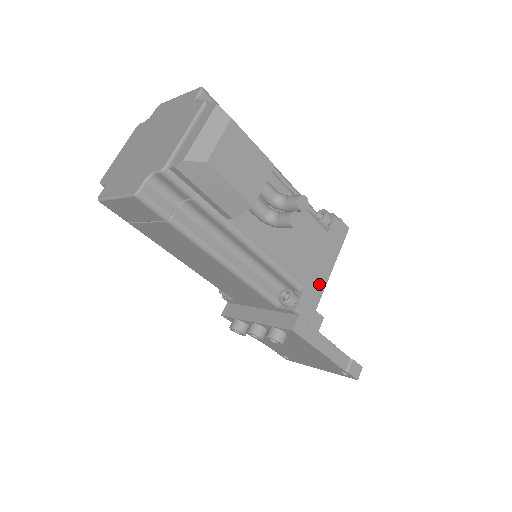
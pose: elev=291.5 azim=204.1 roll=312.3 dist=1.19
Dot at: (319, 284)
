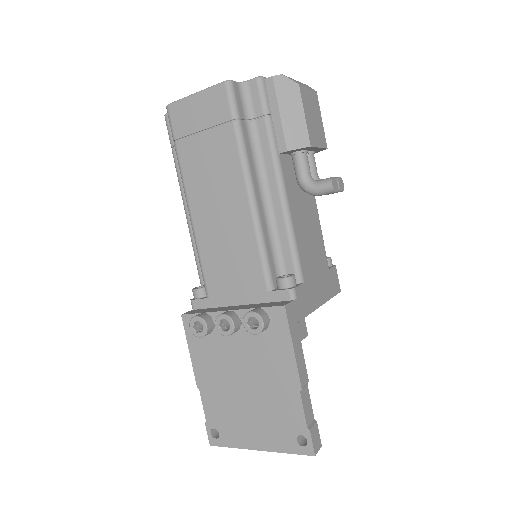
Dot at: (313, 300)
